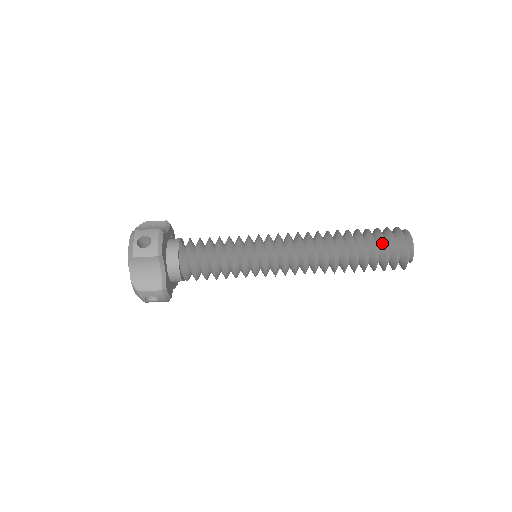
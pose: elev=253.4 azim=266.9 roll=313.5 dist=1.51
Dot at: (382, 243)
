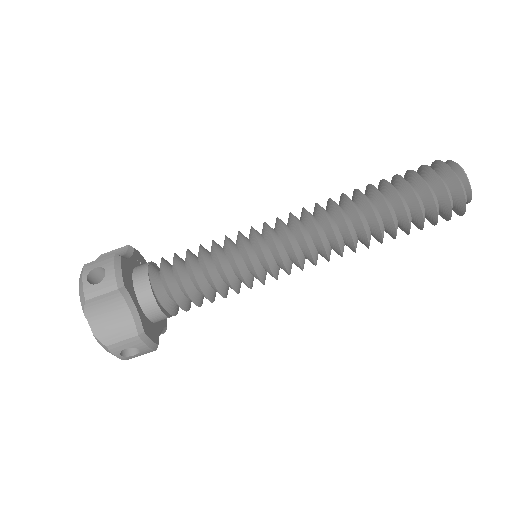
Dot at: (421, 185)
